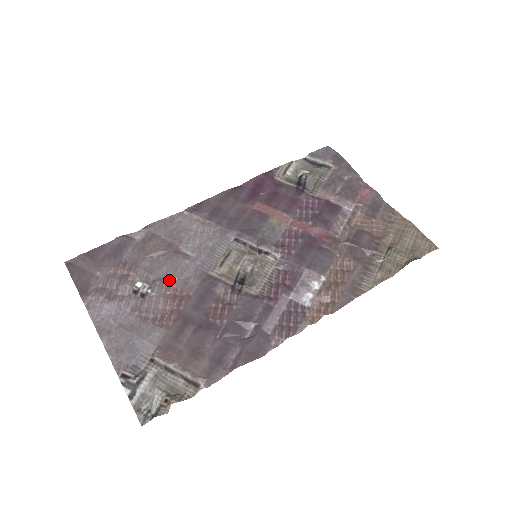
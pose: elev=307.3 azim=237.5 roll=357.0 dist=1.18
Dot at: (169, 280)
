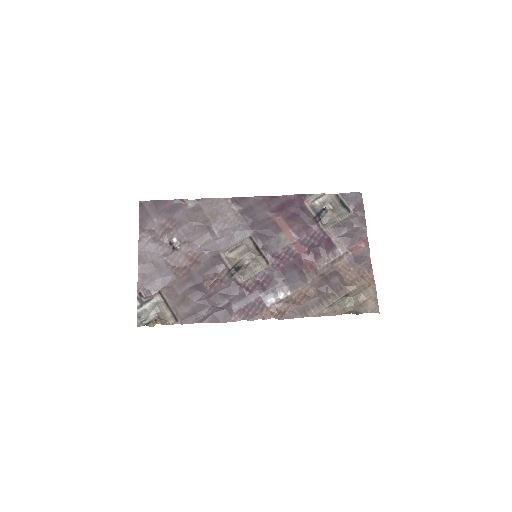
Dot at: (194, 246)
